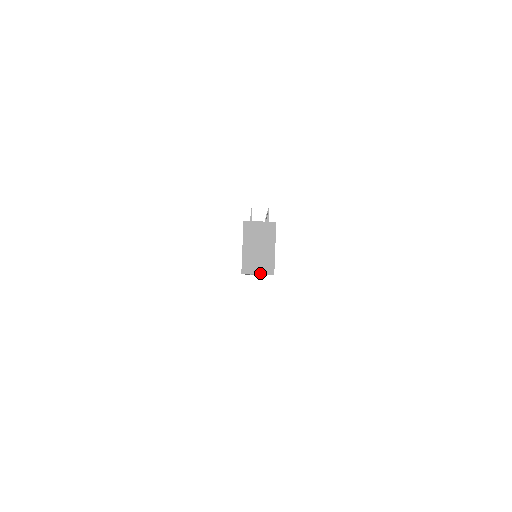
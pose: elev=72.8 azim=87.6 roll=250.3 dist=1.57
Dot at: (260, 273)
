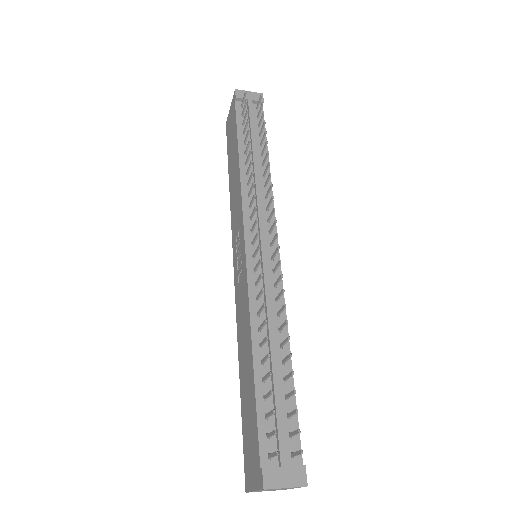
Dot at: occluded
